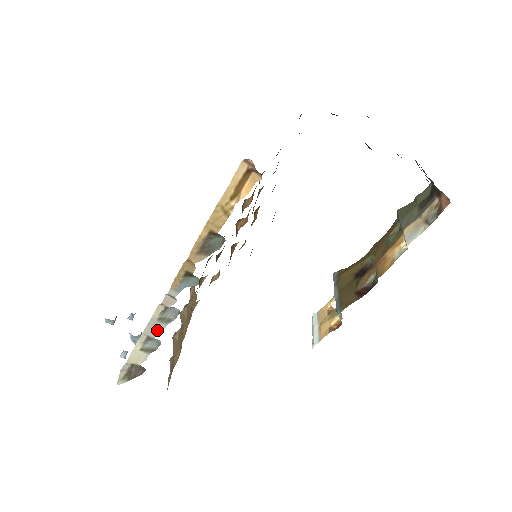
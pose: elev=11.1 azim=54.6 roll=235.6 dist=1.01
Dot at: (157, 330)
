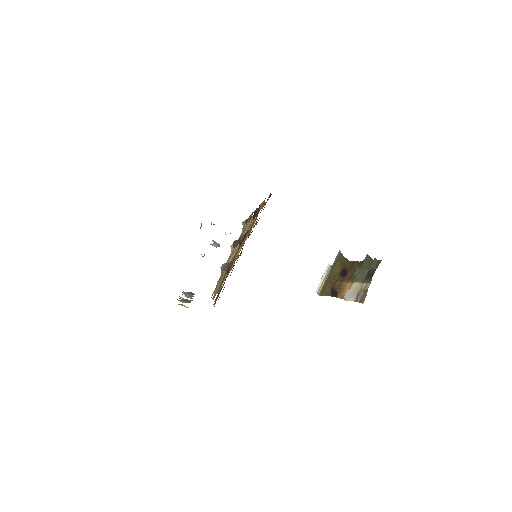
Dot at: (187, 297)
